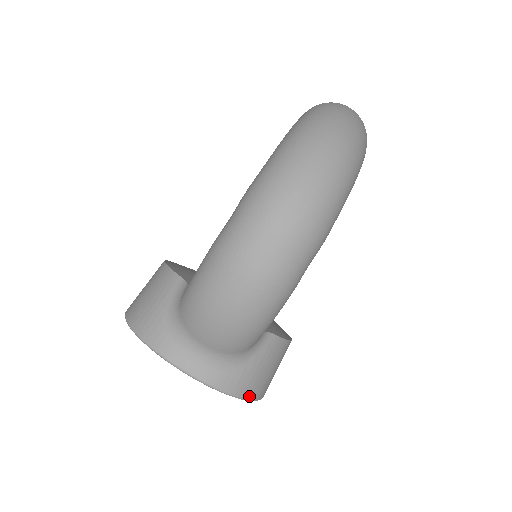
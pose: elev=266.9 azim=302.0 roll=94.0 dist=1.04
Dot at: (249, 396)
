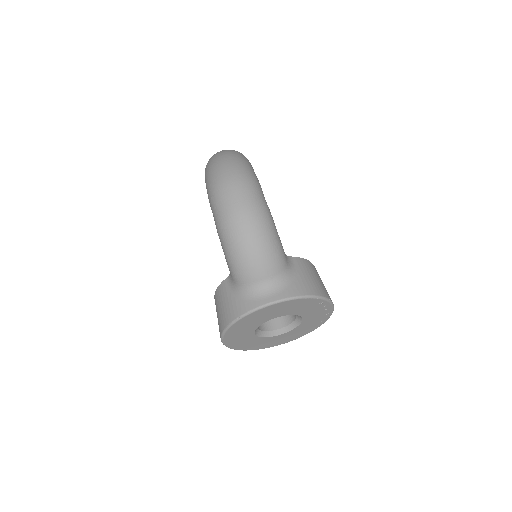
Dot at: (317, 294)
